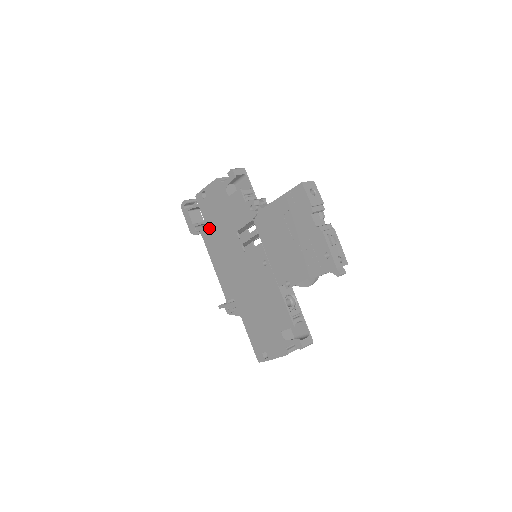
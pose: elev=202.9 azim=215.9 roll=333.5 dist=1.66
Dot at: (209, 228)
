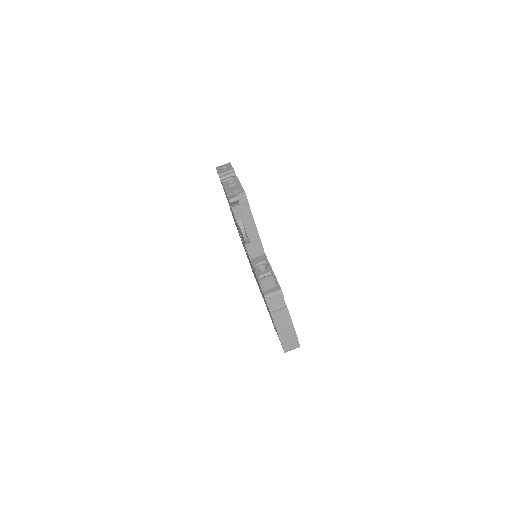
Dot at: occluded
